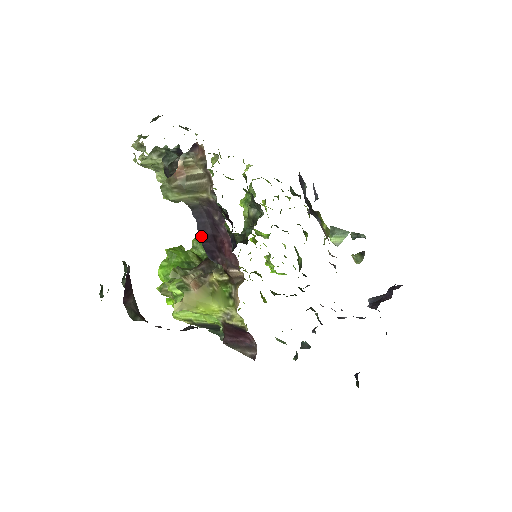
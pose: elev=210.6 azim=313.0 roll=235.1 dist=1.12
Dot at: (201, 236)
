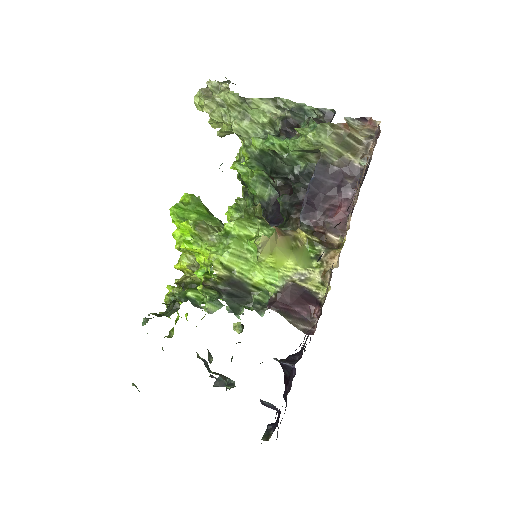
Dot at: (310, 190)
